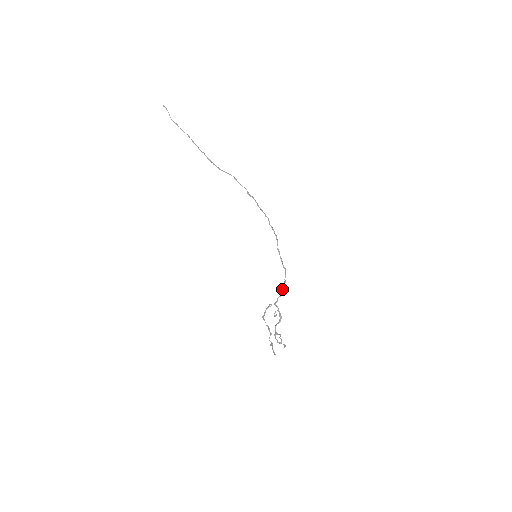
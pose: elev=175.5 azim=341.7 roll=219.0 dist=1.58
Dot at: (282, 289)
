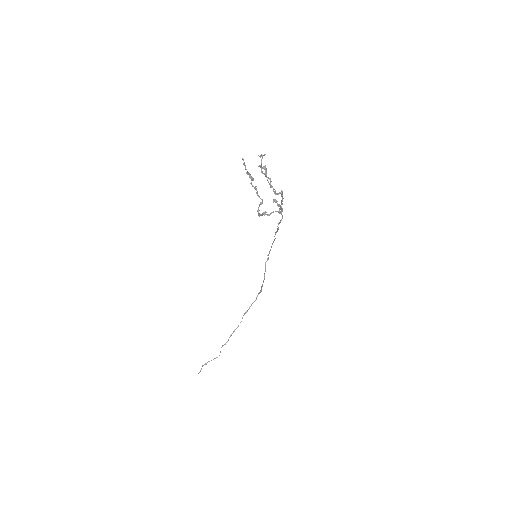
Dot at: occluded
